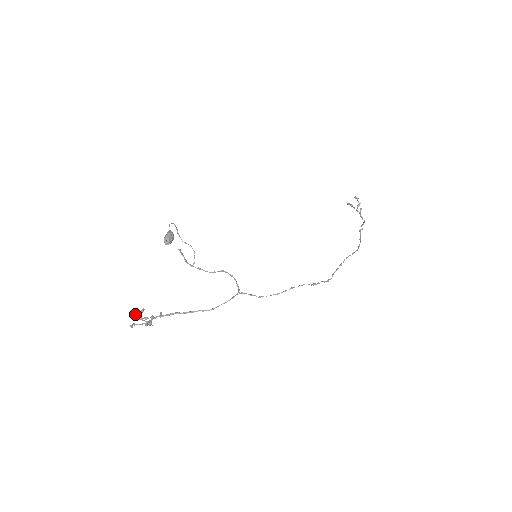
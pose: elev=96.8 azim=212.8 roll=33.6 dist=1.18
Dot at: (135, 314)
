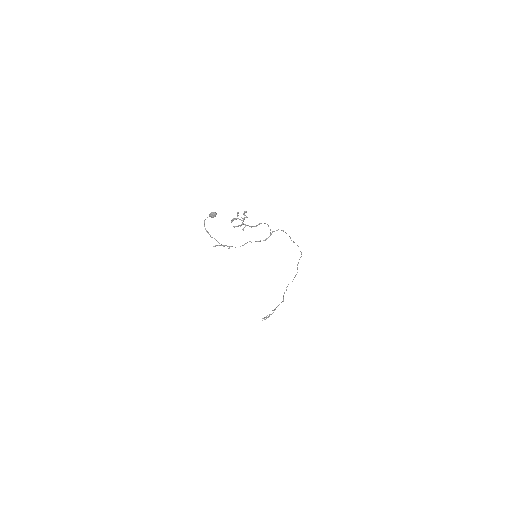
Dot at: (231, 220)
